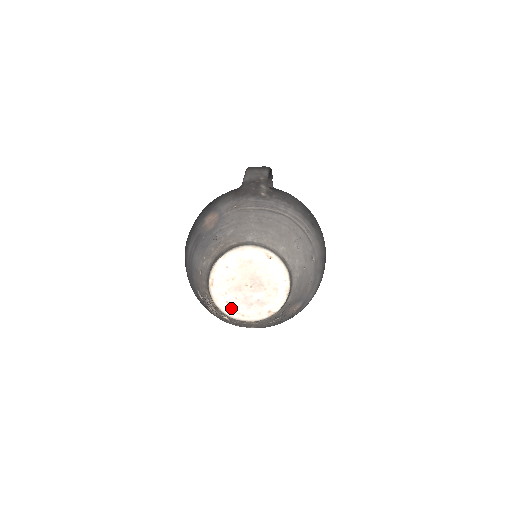
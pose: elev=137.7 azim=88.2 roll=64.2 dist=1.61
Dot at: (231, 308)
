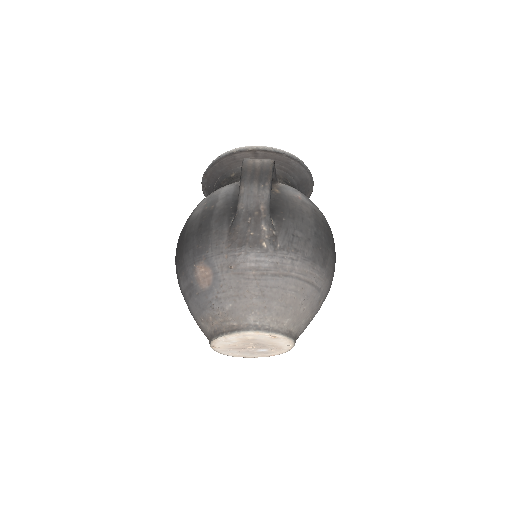
Dot at: (235, 355)
